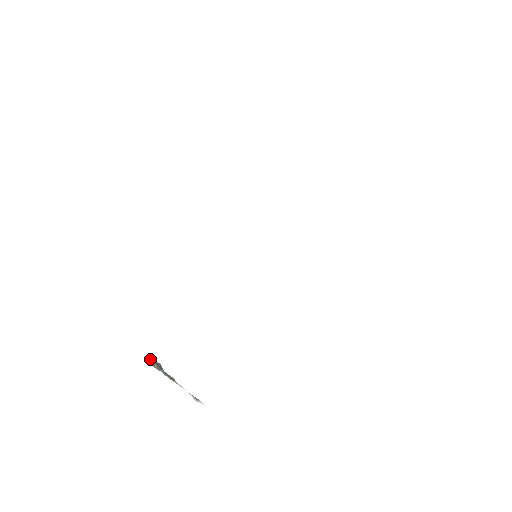
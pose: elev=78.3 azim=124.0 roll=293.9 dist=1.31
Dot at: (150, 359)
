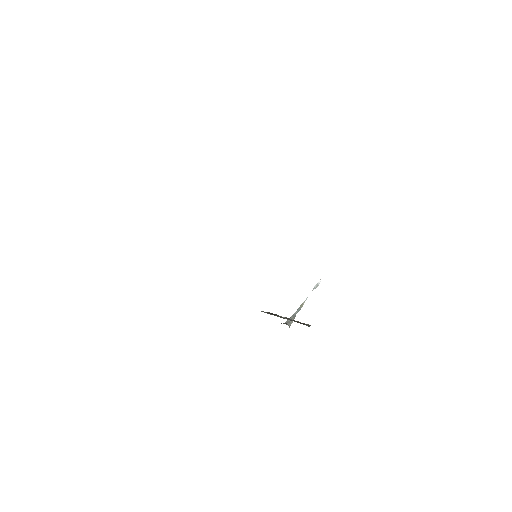
Dot at: occluded
